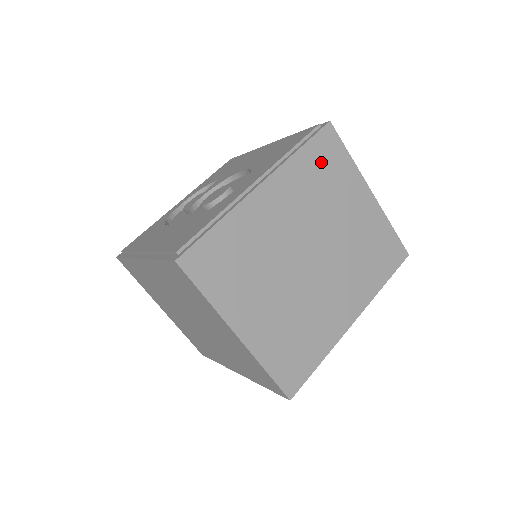
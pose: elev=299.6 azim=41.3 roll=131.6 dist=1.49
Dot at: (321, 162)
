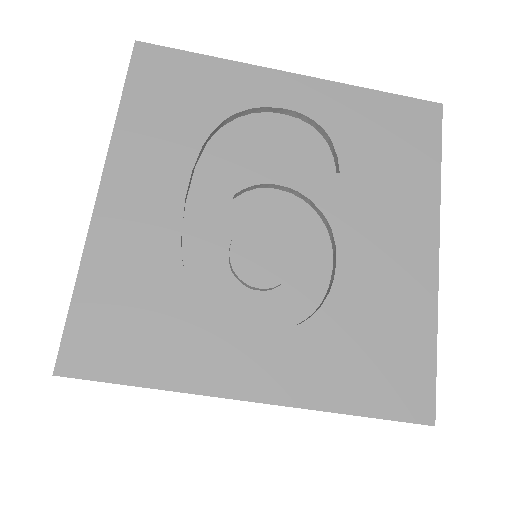
Dot at: occluded
